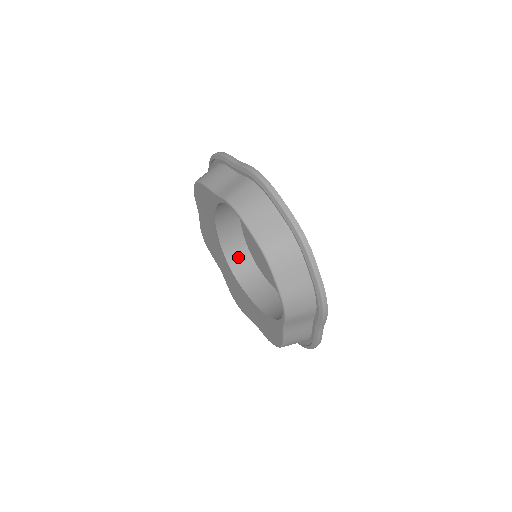
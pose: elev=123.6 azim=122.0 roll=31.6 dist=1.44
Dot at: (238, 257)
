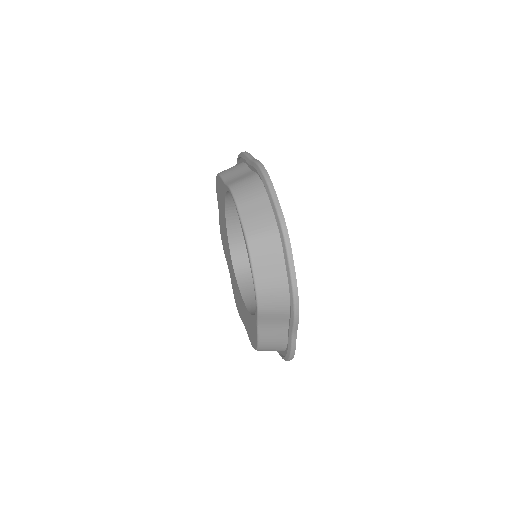
Dot at: (243, 257)
